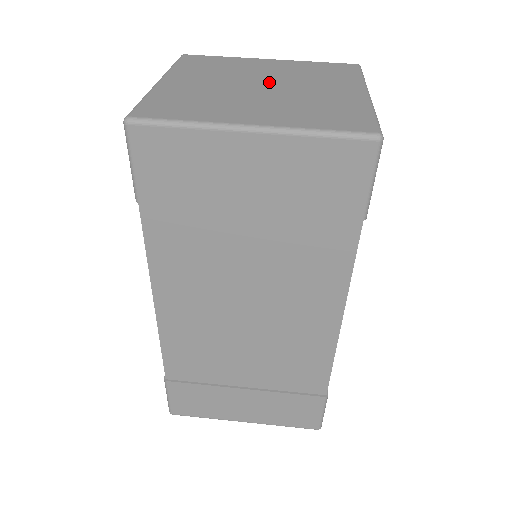
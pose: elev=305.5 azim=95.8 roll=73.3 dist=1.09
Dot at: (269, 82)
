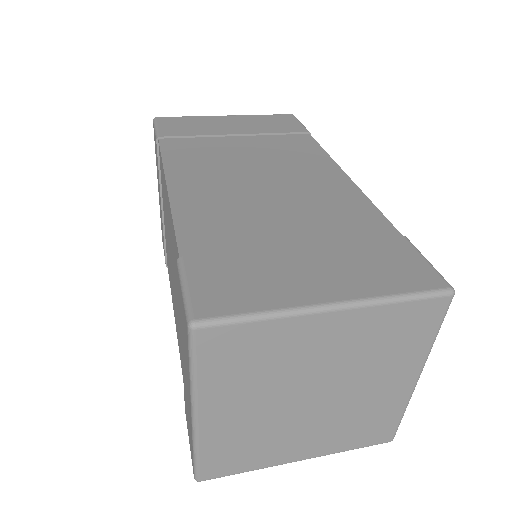
Dot at: occluded
